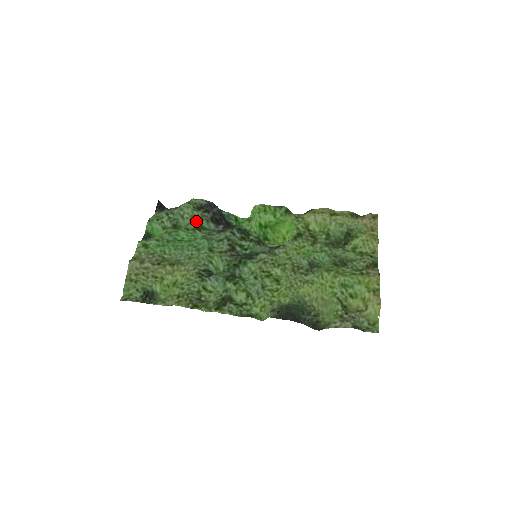
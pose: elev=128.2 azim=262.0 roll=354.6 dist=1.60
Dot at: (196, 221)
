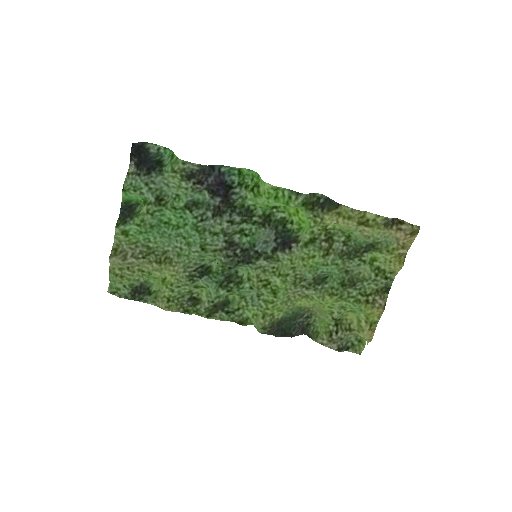
Dot at: (185, 197)
